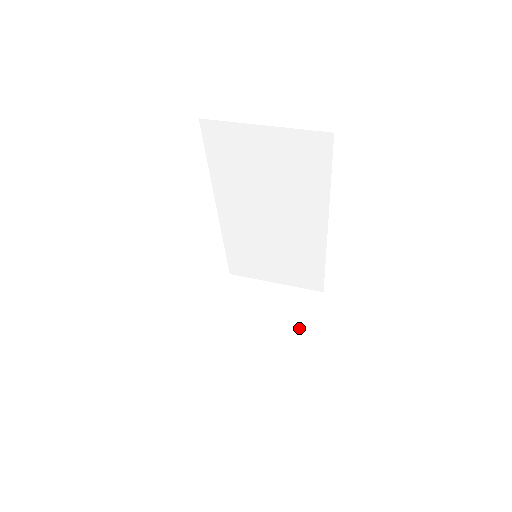
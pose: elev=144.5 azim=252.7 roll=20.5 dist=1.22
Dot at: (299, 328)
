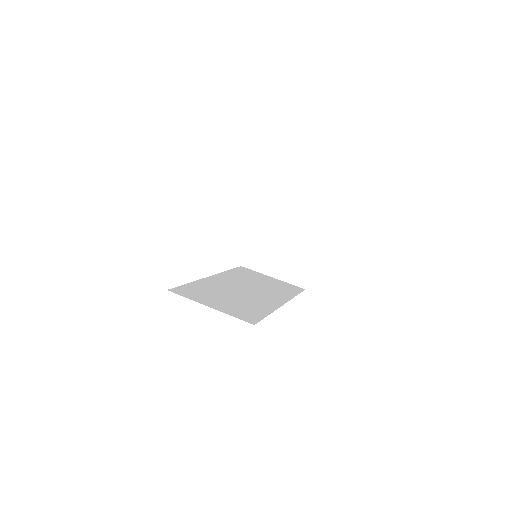
Dot at: (304, 256)
